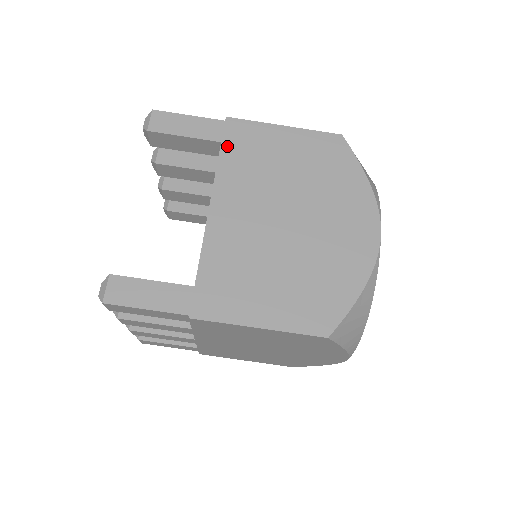
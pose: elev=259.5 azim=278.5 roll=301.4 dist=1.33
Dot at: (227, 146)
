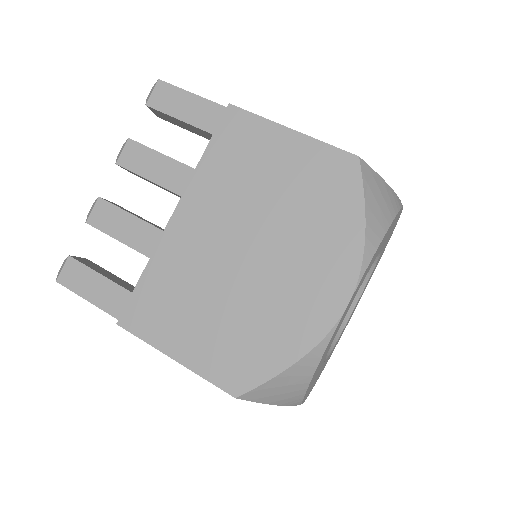
Dot at: occluded
